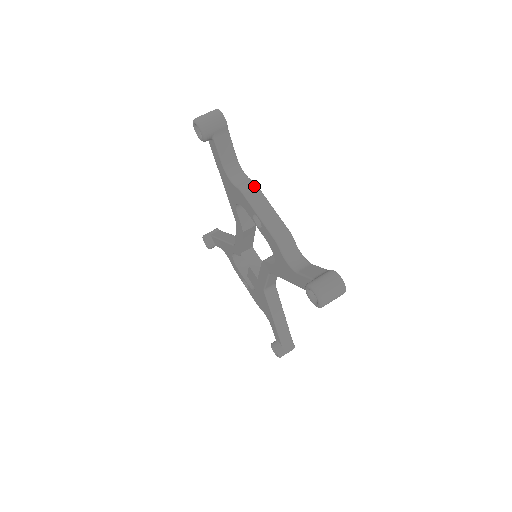
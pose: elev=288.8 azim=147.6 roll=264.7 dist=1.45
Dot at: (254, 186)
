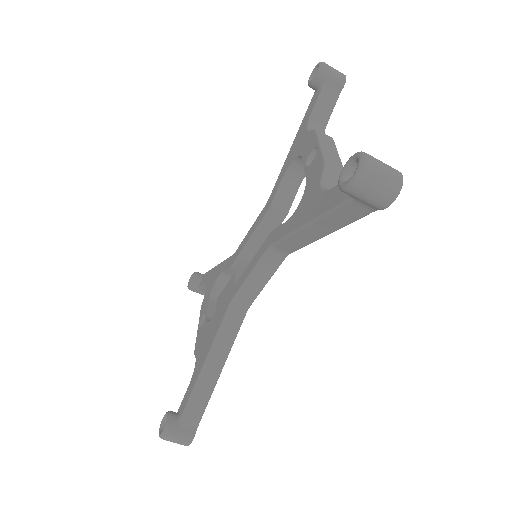
Dot at: (331, 137)
